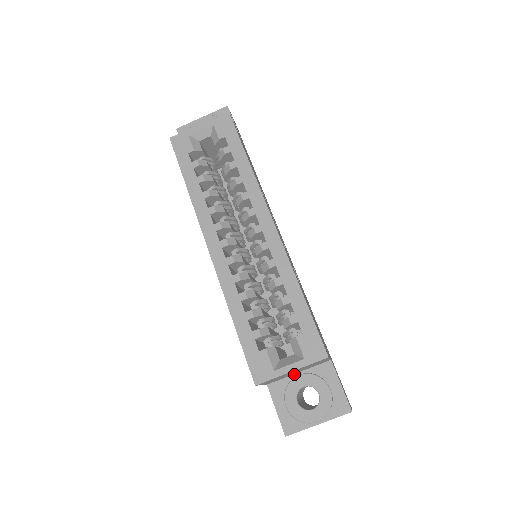
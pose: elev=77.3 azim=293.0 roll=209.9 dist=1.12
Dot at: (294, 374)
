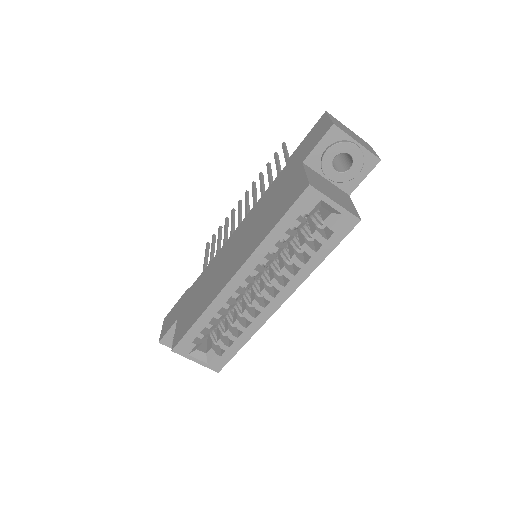
Dot at: occluded
